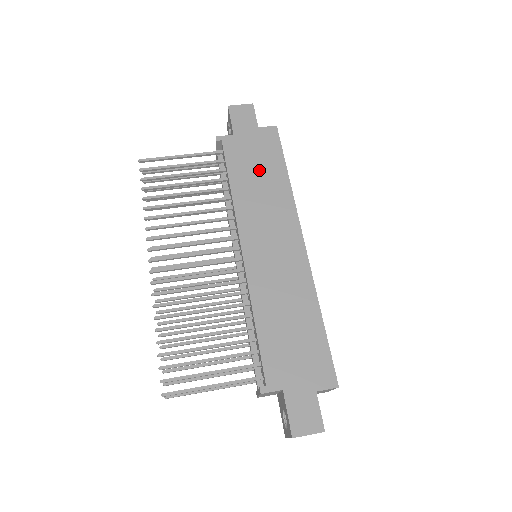
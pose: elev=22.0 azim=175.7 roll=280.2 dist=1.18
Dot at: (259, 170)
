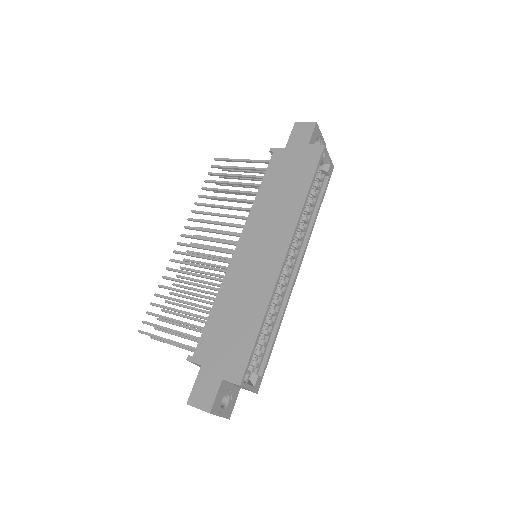
Dot at: (287, 182)
